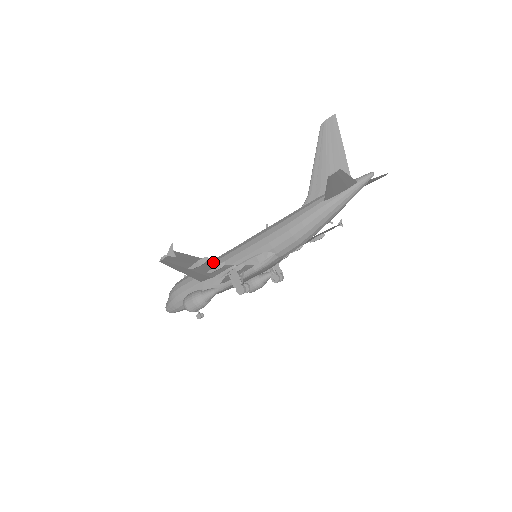
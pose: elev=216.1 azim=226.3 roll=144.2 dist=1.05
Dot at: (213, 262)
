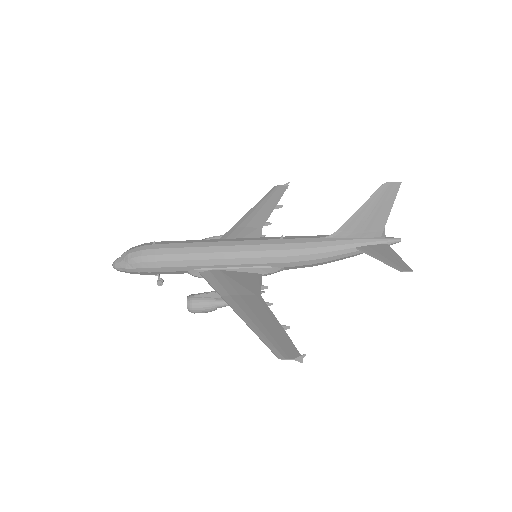
Dot at: (269, 308)
